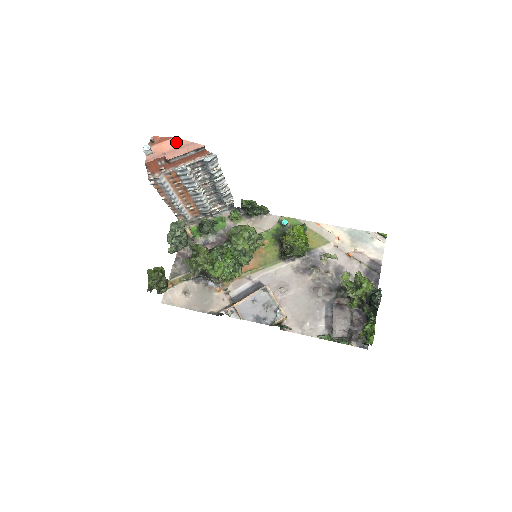
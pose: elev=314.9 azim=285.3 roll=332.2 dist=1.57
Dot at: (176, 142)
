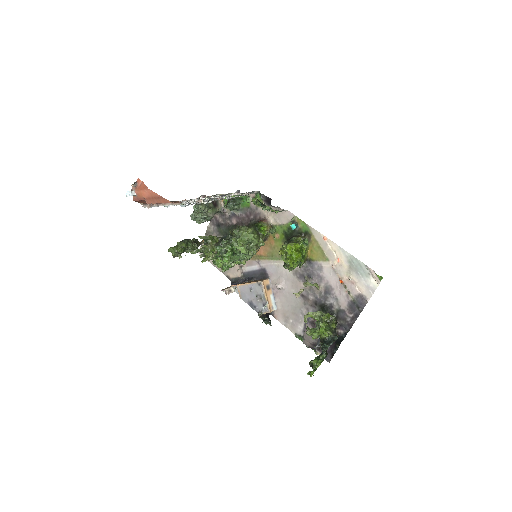
Dot at: (151, 193)
